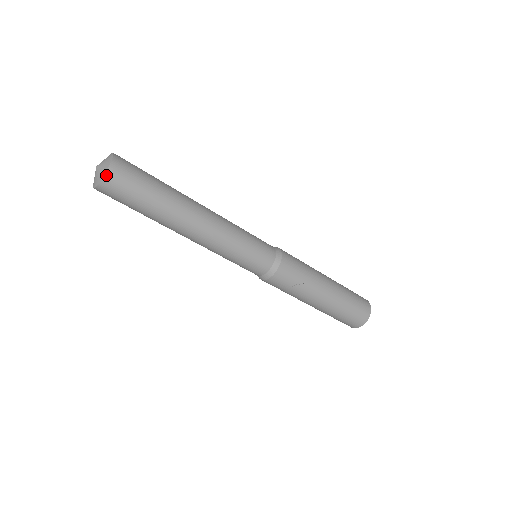
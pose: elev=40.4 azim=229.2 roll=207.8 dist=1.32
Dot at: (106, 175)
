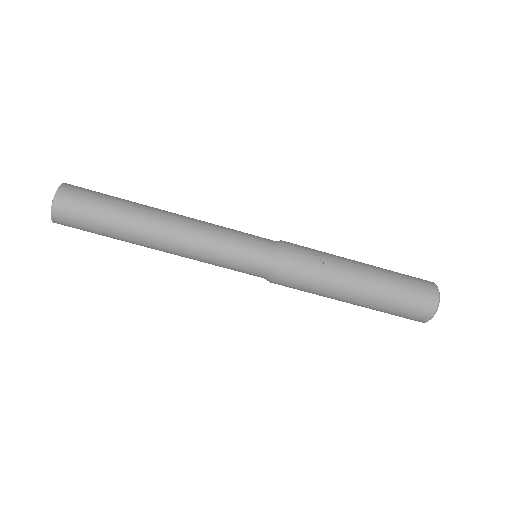
Dot at: (60, 188)
